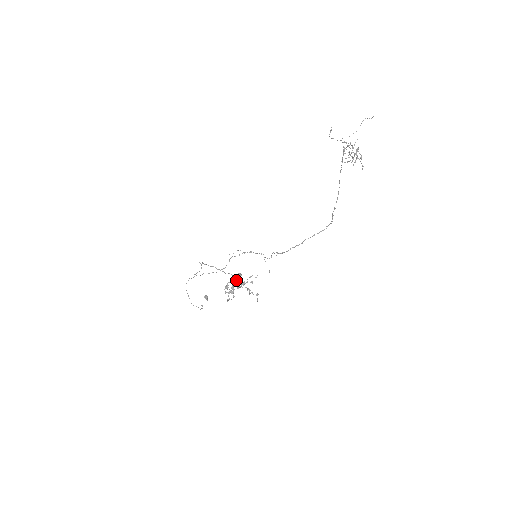
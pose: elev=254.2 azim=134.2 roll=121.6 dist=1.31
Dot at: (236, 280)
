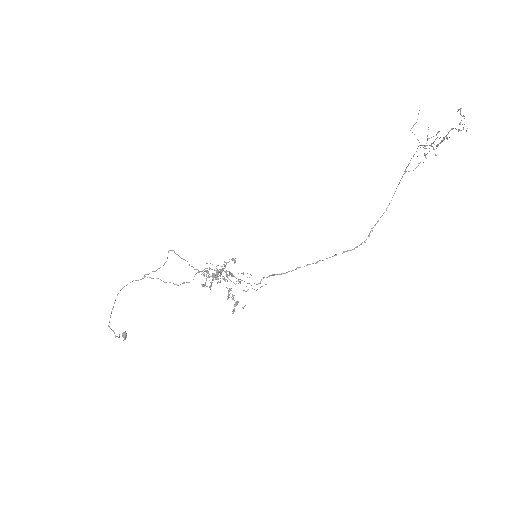
Dot at: (225, 266)
